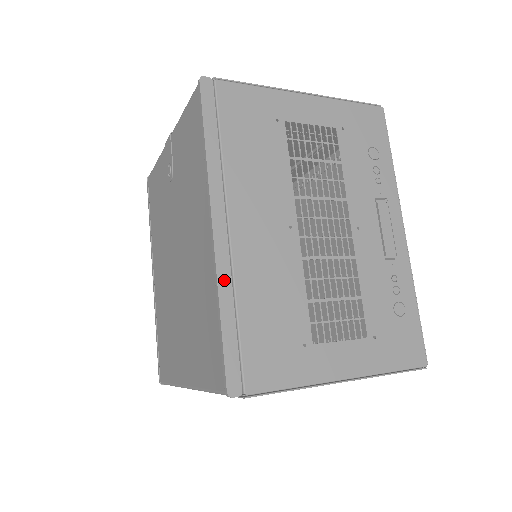
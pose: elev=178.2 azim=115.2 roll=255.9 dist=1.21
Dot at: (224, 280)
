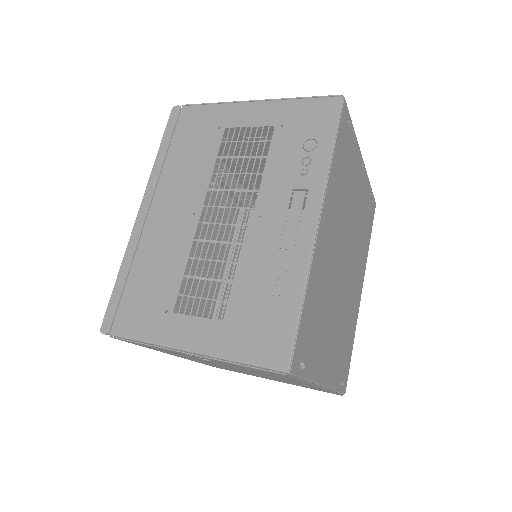
Dot at: (131, 249)
